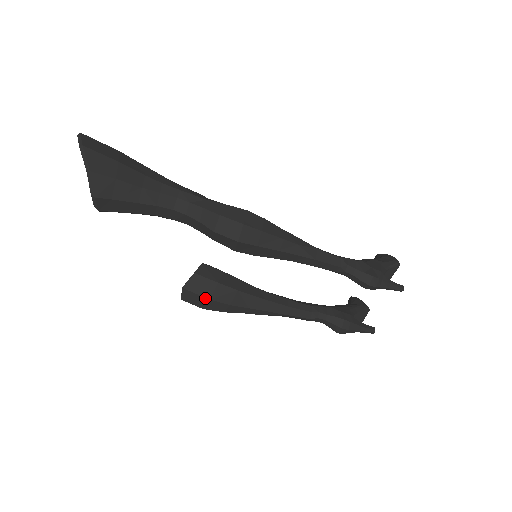
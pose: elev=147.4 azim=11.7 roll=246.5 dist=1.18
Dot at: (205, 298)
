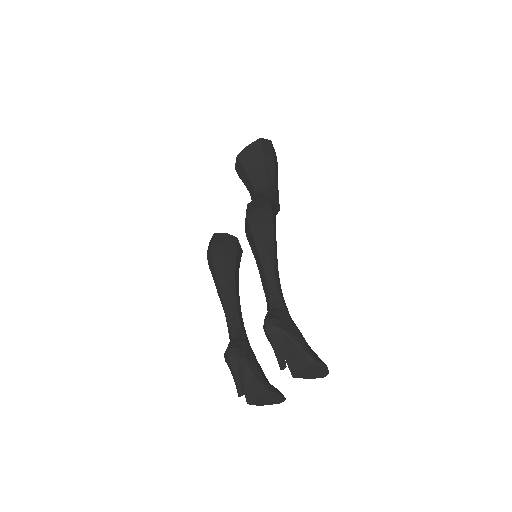
Dot at: (211, 245)
